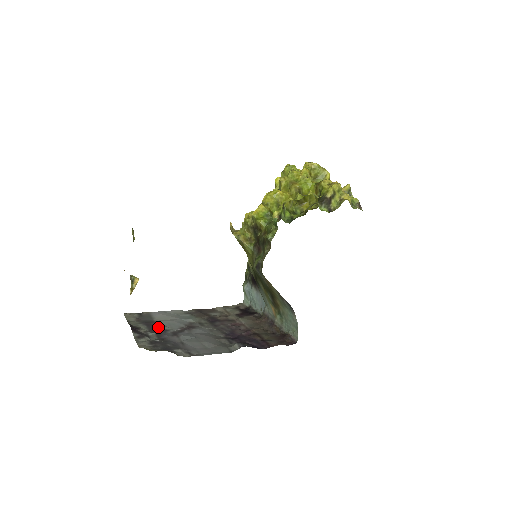
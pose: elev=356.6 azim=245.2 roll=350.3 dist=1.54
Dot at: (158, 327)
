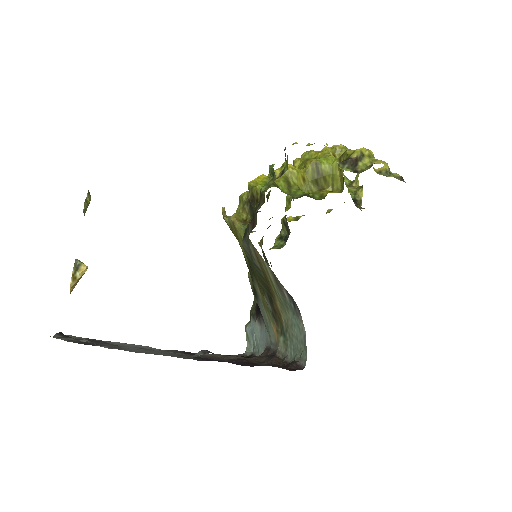
Dot at: (101, 342)
